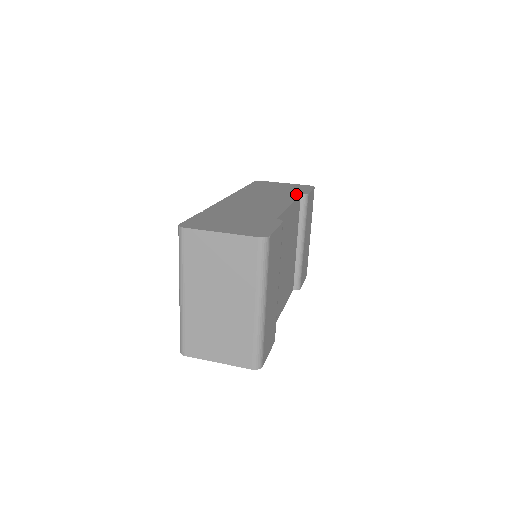
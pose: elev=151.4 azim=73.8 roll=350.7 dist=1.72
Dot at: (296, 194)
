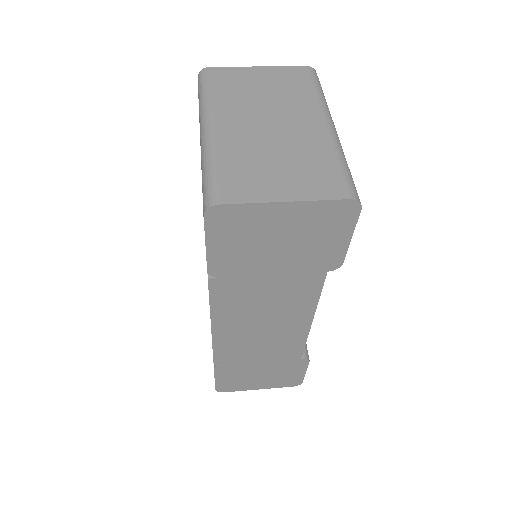
Dot at: occluded
